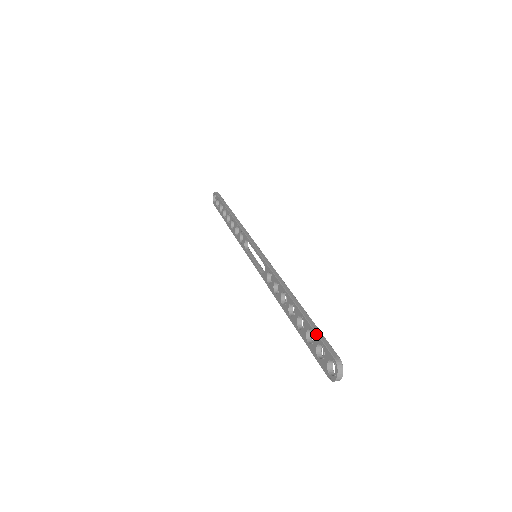
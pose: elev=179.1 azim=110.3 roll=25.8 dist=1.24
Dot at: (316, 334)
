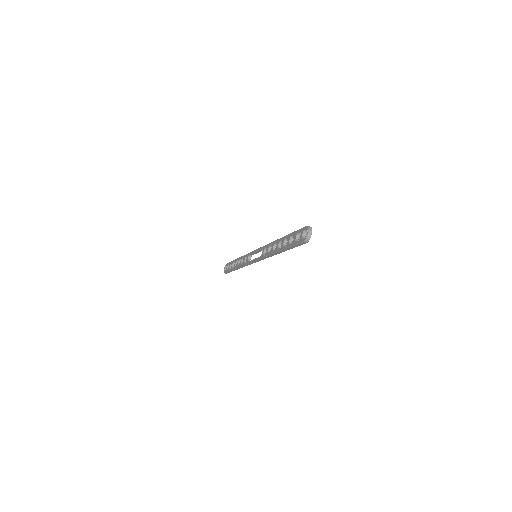
Dot at: (295, 231)
